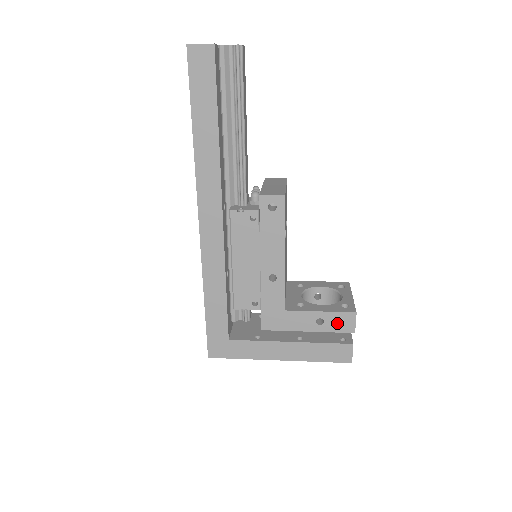
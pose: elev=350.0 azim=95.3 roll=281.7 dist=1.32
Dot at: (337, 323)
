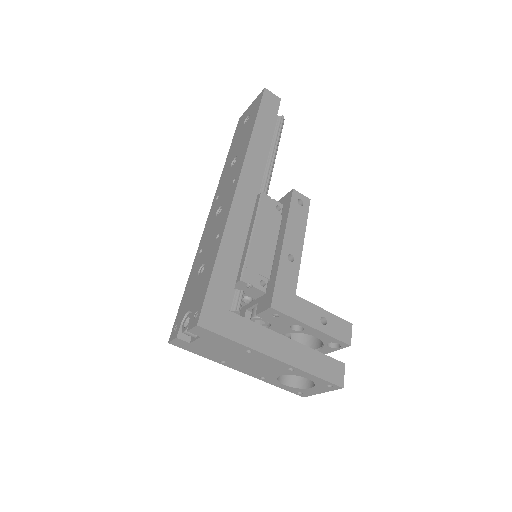
Dot at: (337, 328)
